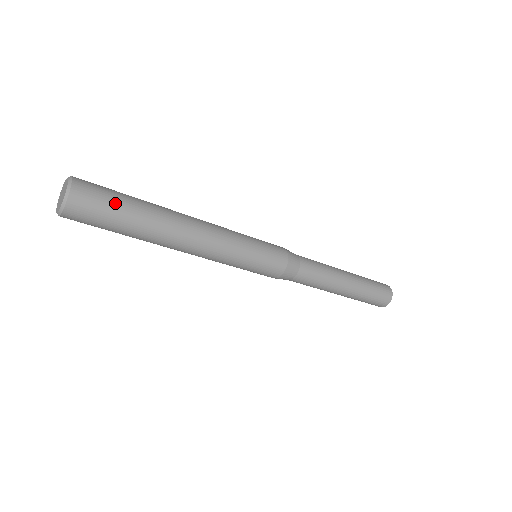
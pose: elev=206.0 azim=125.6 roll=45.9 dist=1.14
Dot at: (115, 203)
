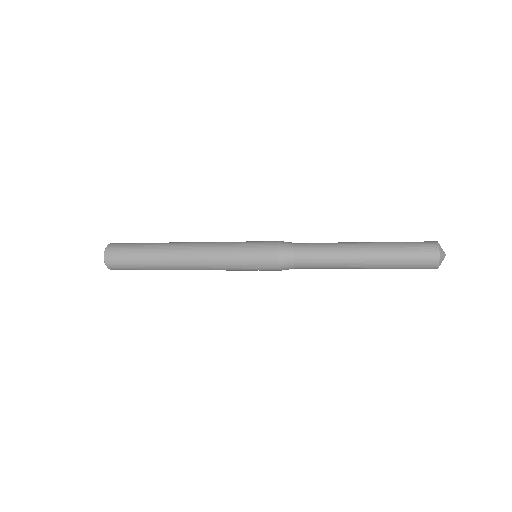
Dot at: (131, 249)
